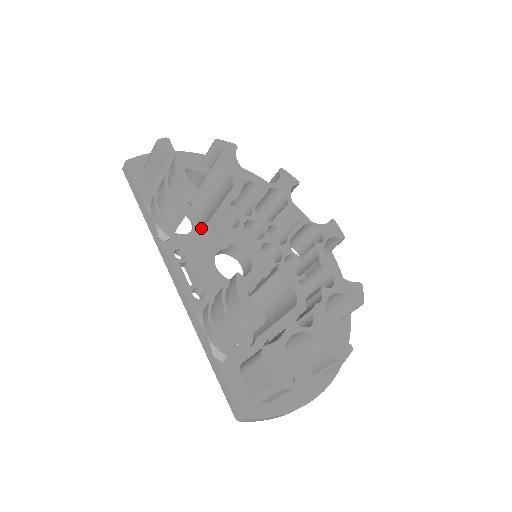
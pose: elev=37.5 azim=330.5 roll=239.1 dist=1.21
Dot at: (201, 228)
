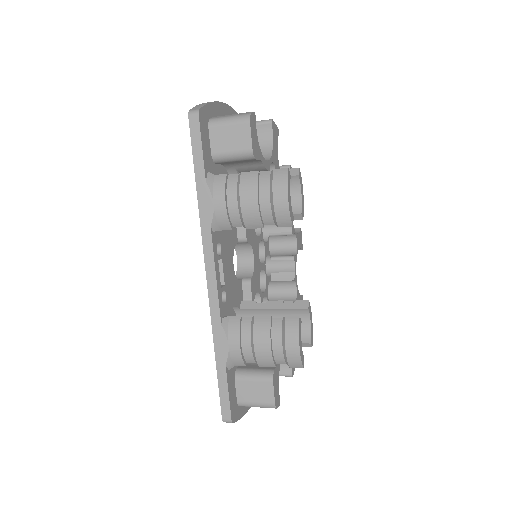
Dot at: occluded
